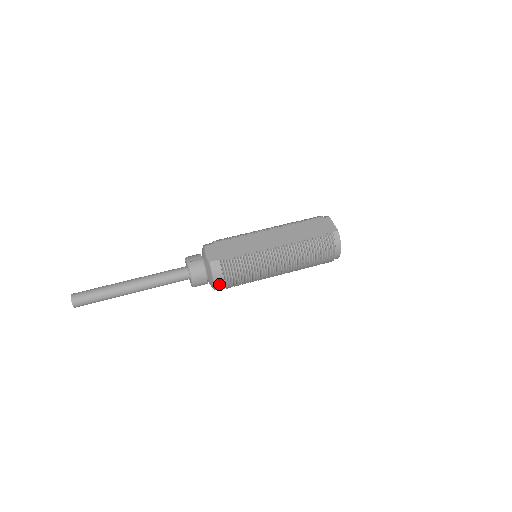
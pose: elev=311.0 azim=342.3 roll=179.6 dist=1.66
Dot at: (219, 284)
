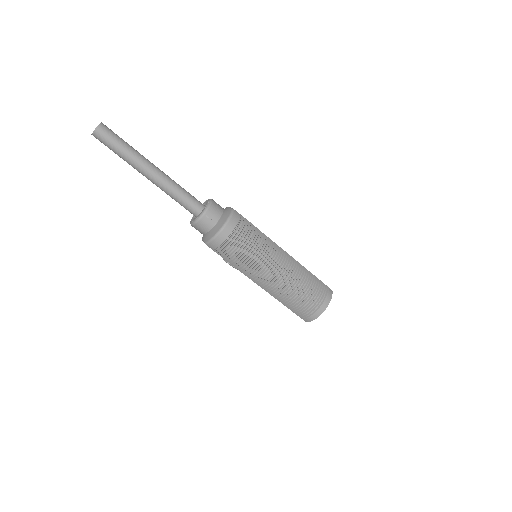
Dot at: (225, 232)
